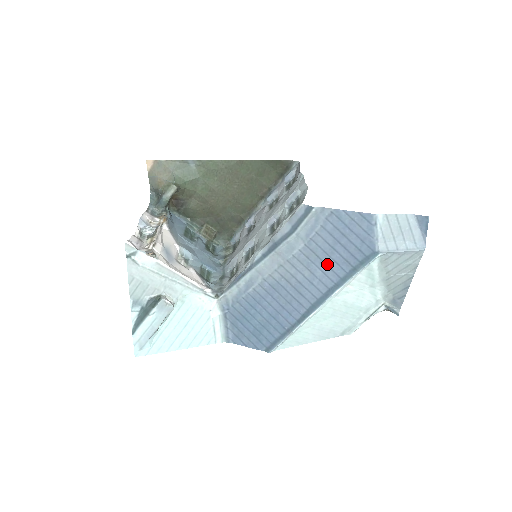
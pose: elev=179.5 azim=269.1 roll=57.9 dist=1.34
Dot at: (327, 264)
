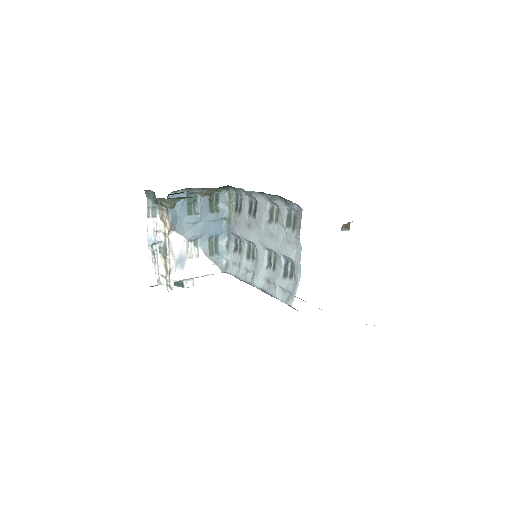
Dot at: occluded
